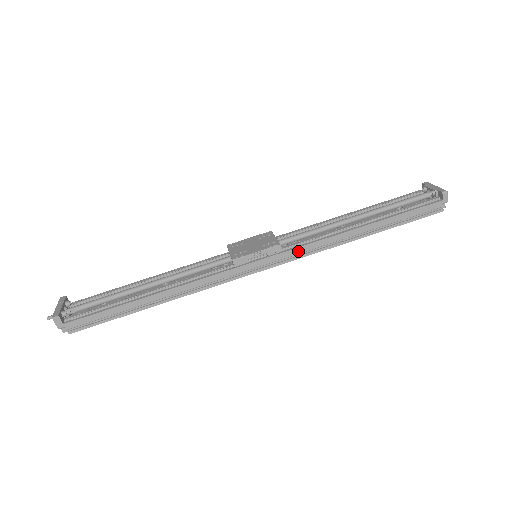
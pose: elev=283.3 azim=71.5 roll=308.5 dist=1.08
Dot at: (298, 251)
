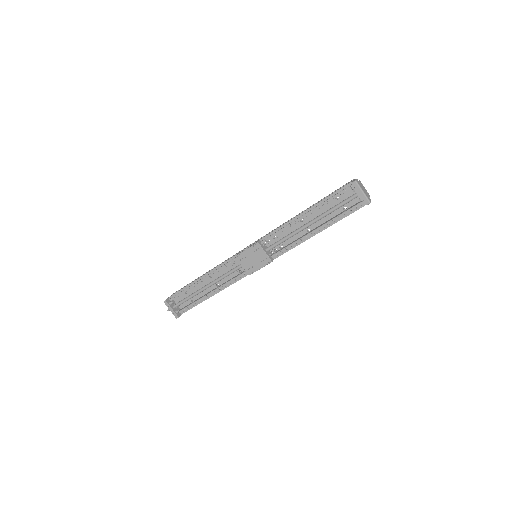
Dot at: (282, 253)
